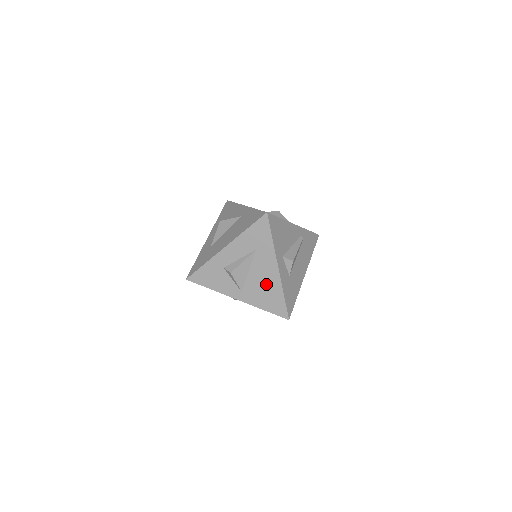
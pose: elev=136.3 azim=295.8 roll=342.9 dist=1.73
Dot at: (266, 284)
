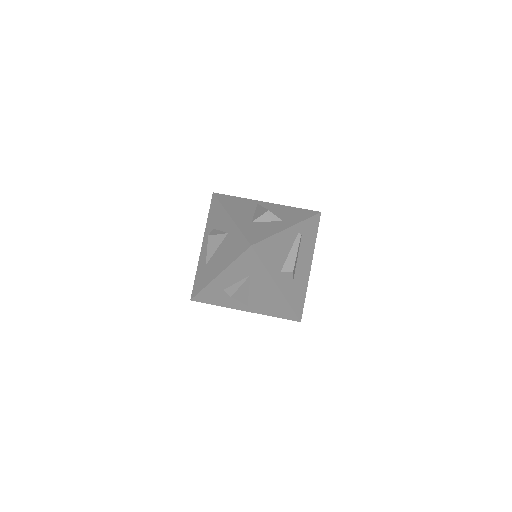
Dot at: (270, 299)
